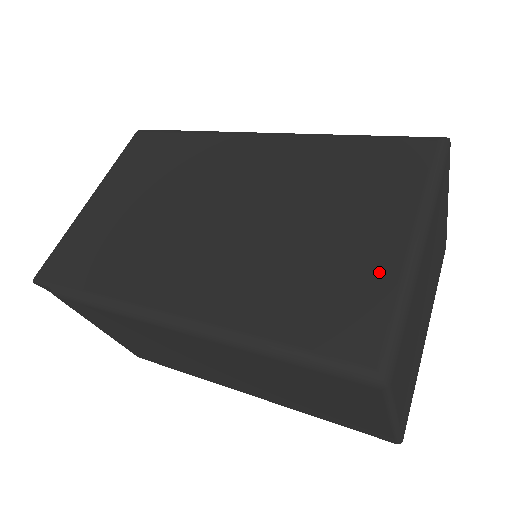
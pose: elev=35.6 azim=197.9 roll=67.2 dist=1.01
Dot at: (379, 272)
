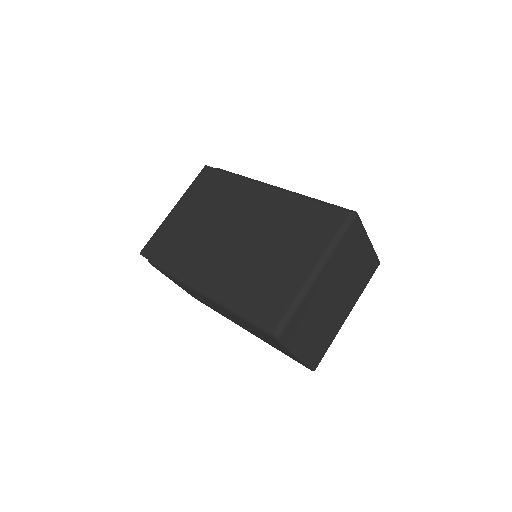
Dot at: (292, 284)
